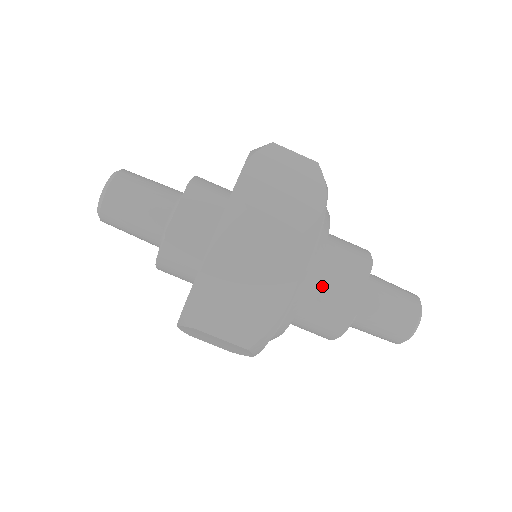
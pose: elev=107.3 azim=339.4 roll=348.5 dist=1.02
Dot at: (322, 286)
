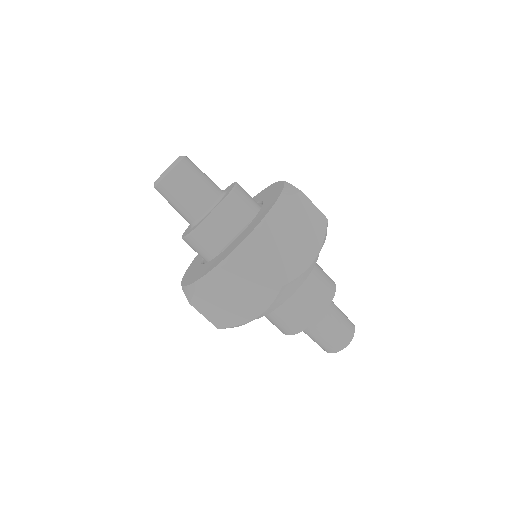
Dot at: (288, 304)
